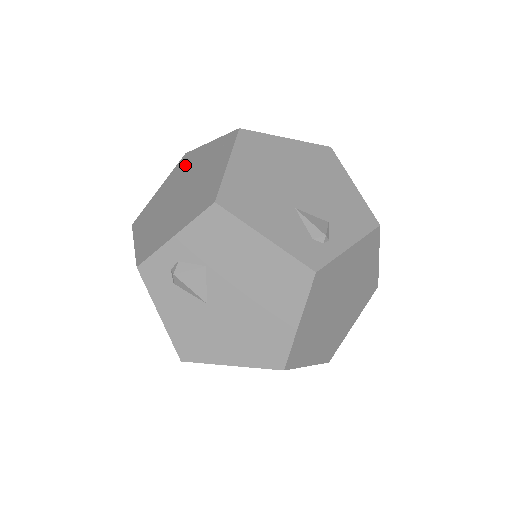
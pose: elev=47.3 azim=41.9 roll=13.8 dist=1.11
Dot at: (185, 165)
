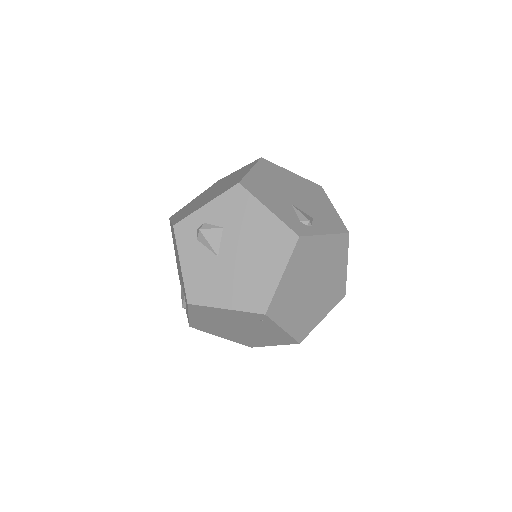
Dot at: (217, 183)
